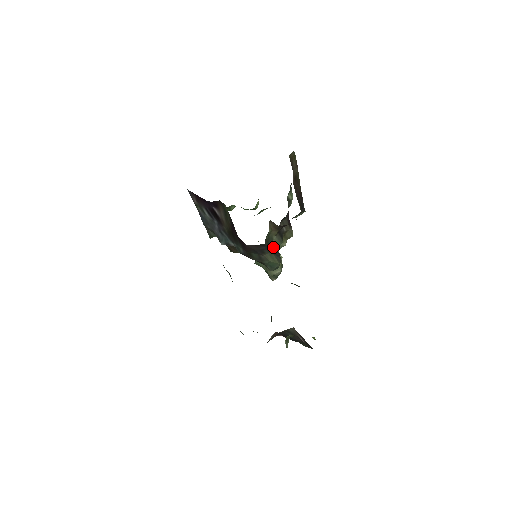
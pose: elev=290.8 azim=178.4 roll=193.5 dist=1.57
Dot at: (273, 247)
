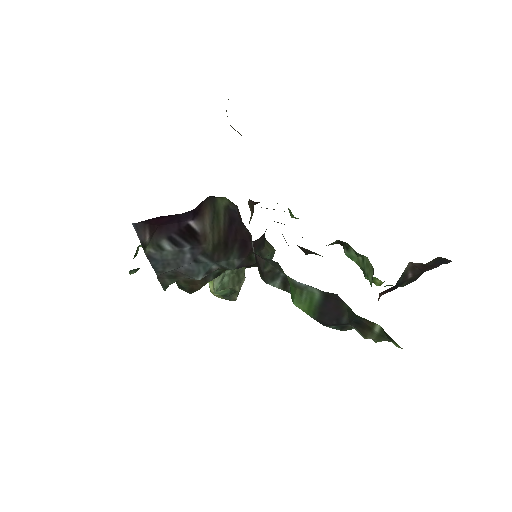
Dot at: occluded
